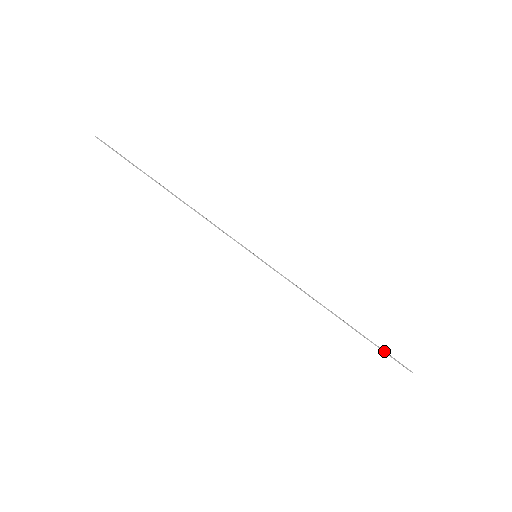
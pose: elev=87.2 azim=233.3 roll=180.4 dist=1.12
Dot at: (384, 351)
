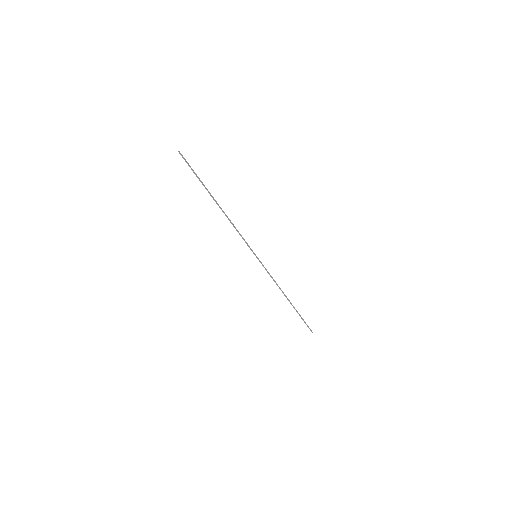
Dot at: (304, 321)
